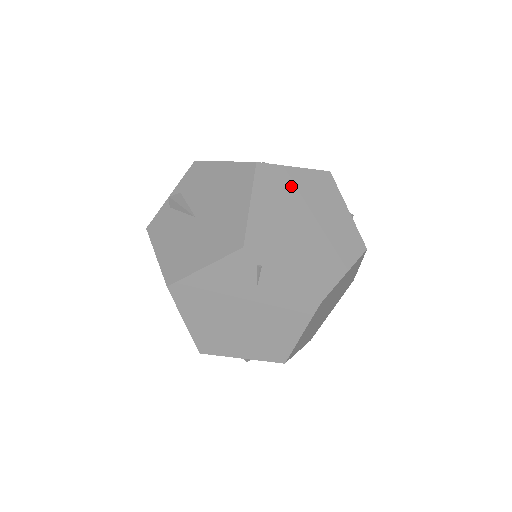
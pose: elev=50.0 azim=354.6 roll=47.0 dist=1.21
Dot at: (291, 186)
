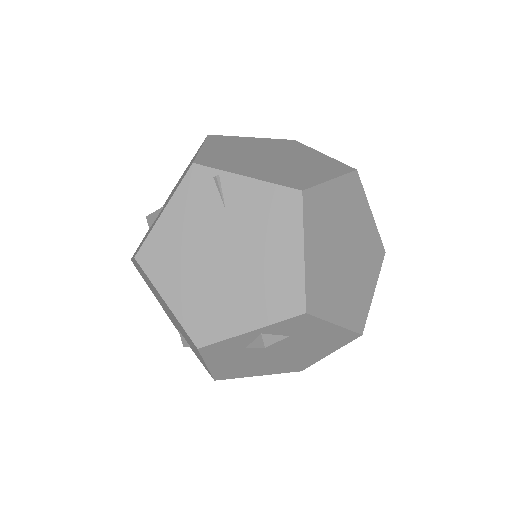
Dot at: (249, 143)
